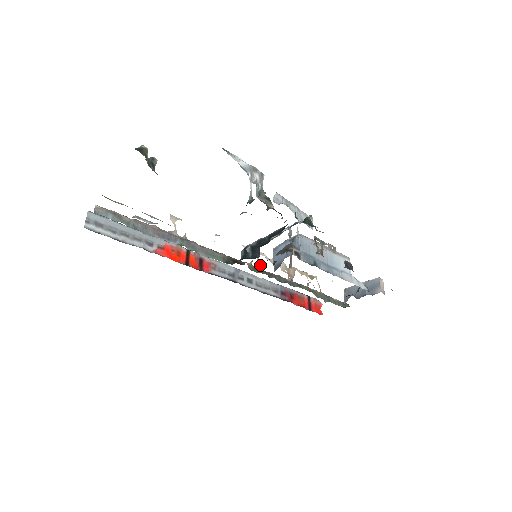
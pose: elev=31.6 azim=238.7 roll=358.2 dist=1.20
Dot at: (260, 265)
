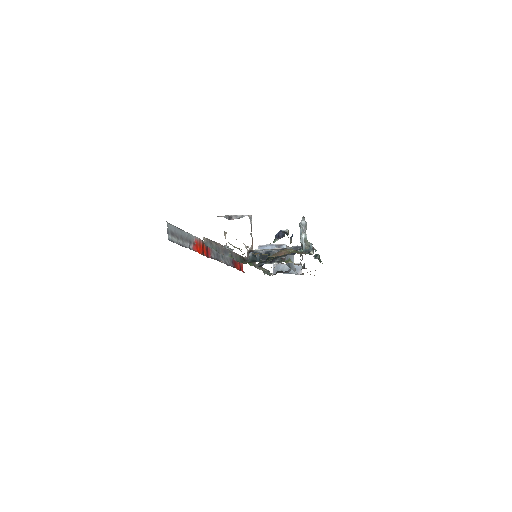
Dot at: occluded
